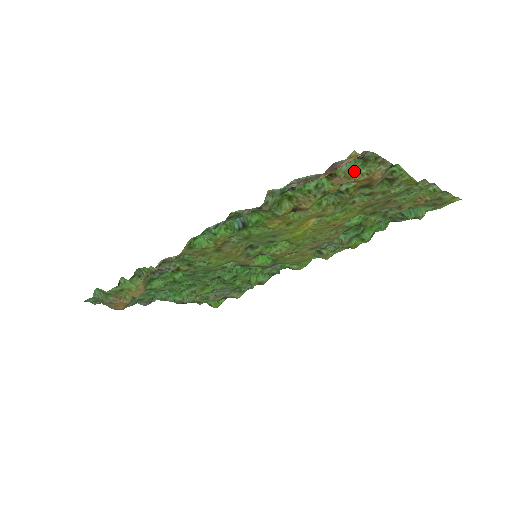
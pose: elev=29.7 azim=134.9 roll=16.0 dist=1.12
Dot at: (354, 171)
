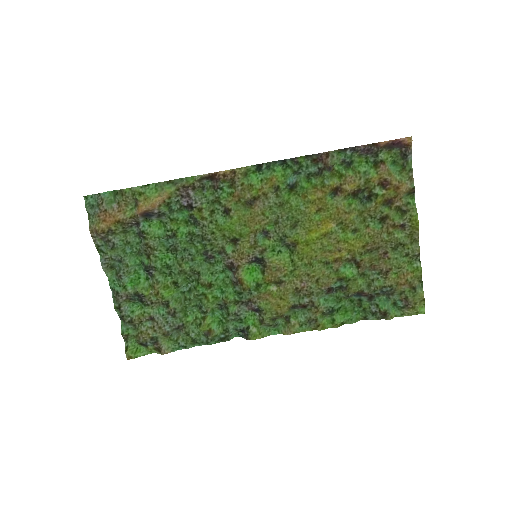
Dot at: (393, 172)
